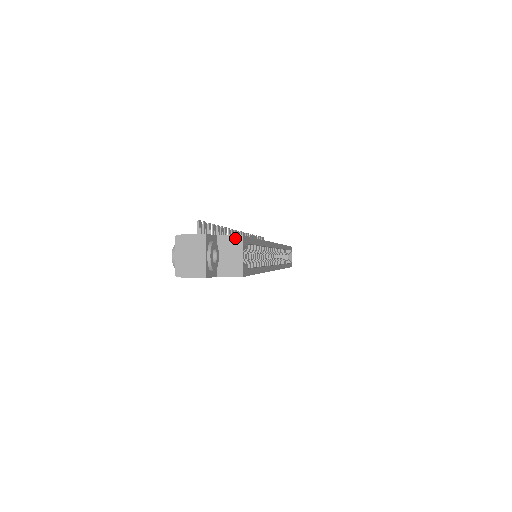
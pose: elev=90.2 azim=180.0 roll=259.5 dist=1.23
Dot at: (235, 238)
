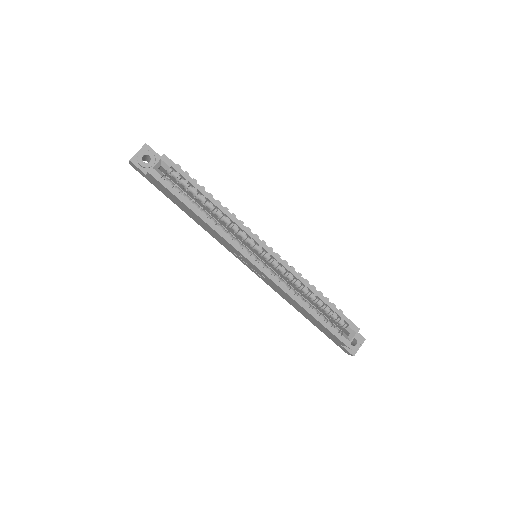
Dot at: (162, 156)
